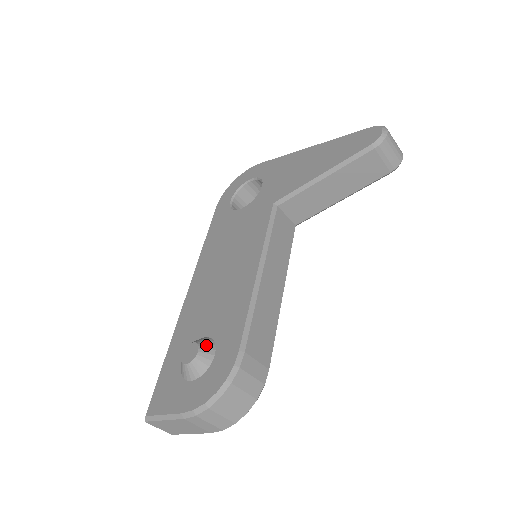
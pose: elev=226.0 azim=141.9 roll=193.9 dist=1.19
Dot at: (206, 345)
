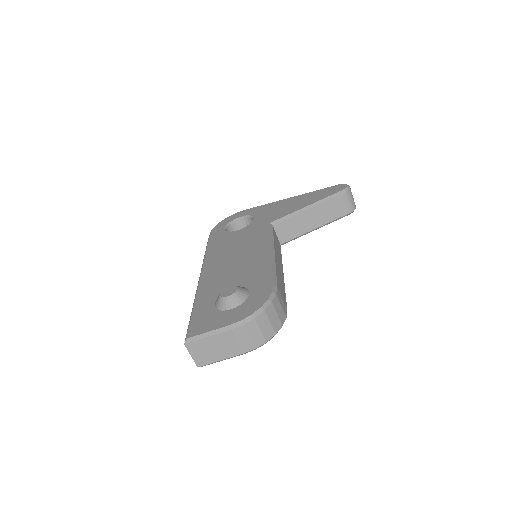
Dot at: (241, 287)
